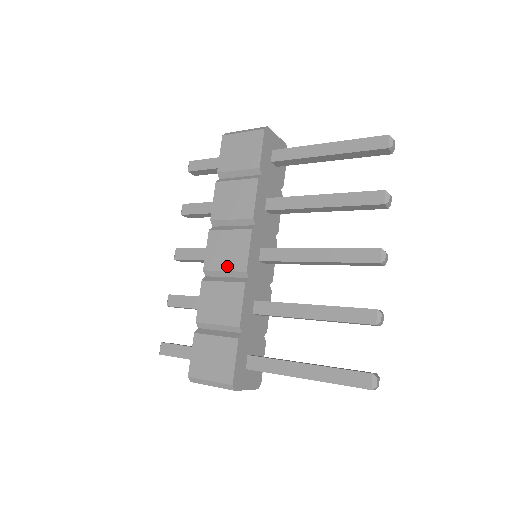
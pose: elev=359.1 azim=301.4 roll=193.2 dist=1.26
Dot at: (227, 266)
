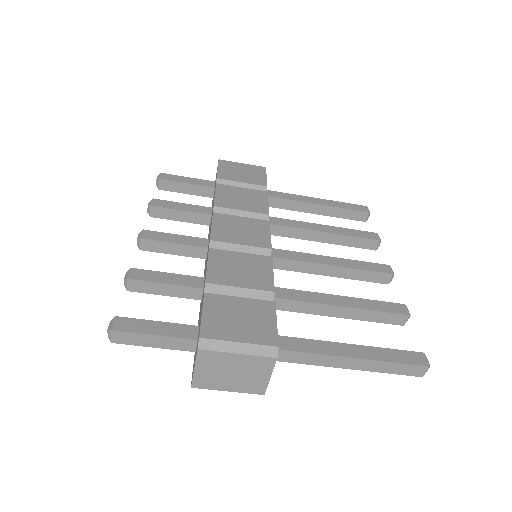
Dot at: (245, 241)
